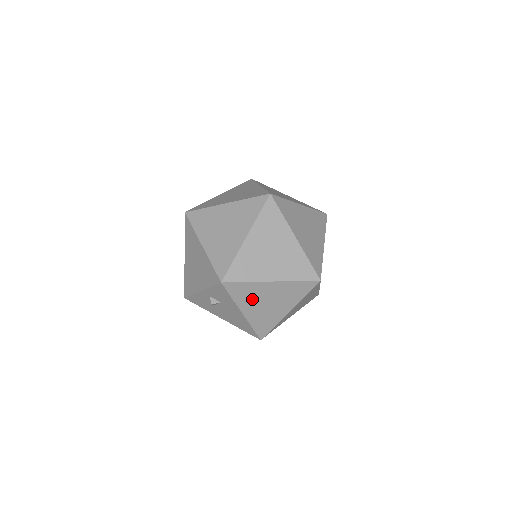
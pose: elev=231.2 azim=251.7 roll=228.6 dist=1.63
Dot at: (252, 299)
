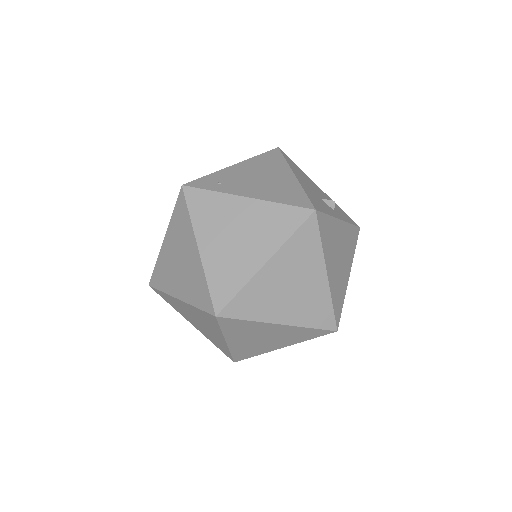
Dot at: (184, 312)
